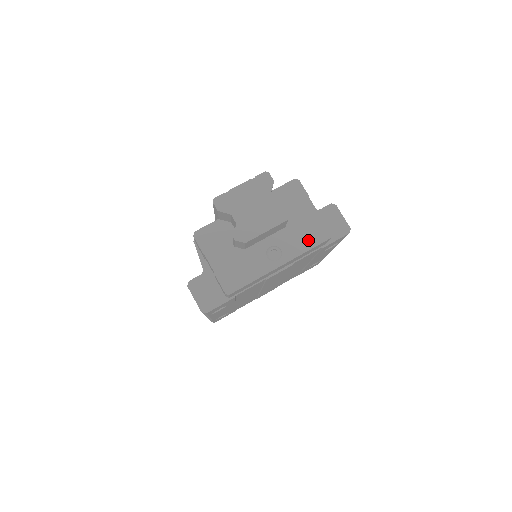
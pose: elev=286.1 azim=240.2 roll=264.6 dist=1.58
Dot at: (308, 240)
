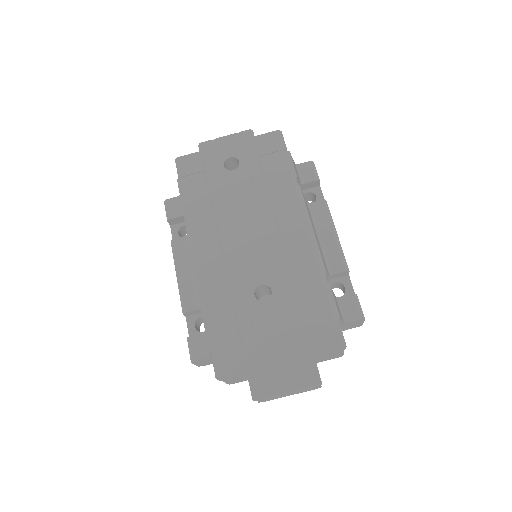
Dot at: (320, 361)
